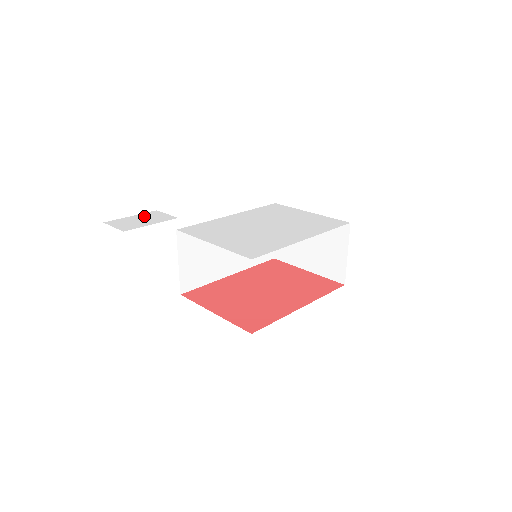
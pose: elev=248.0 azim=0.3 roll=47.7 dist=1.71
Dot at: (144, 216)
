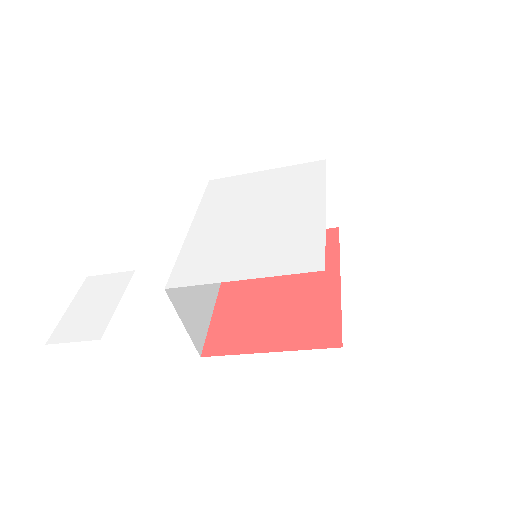
Dot at: (86, 296)
